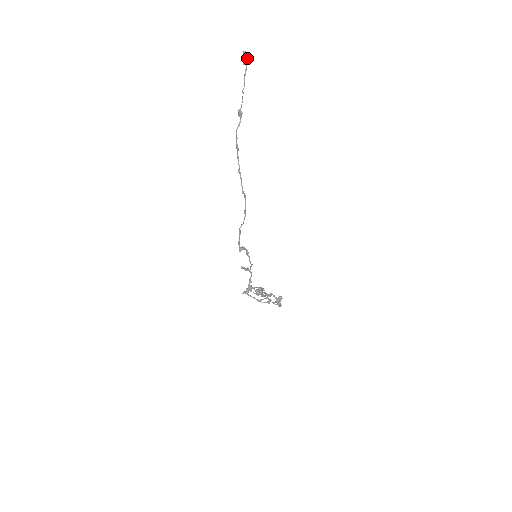
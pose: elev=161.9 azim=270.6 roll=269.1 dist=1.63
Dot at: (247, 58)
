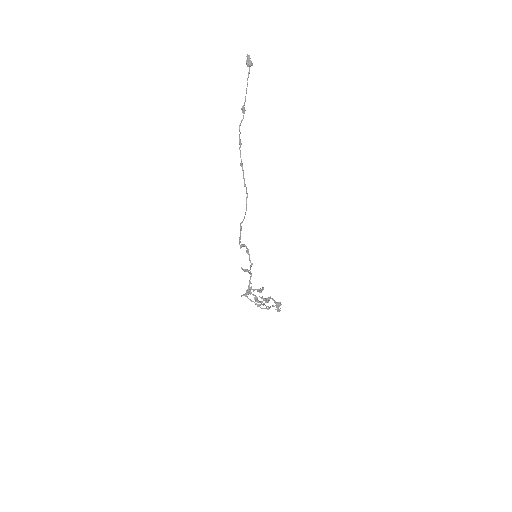
Dot at: (250, 61)
